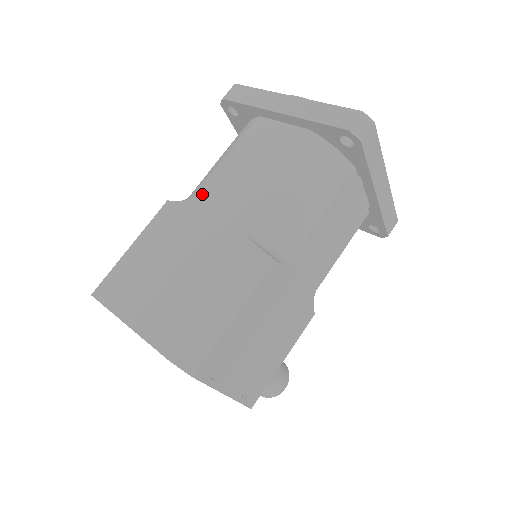
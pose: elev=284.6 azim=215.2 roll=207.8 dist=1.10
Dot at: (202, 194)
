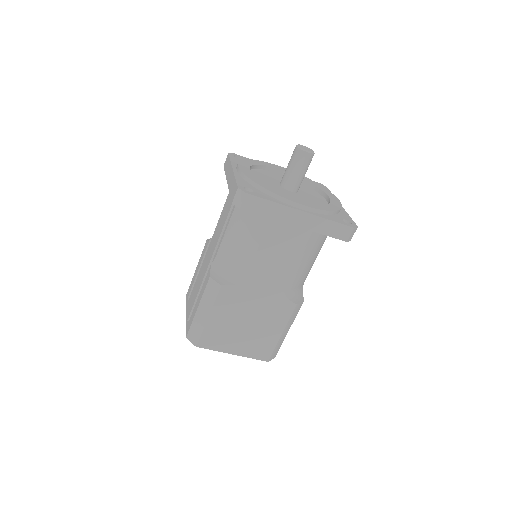
Dot at: (249, 279)
